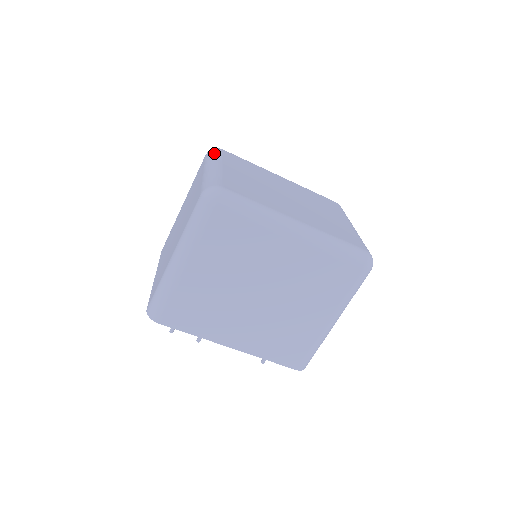
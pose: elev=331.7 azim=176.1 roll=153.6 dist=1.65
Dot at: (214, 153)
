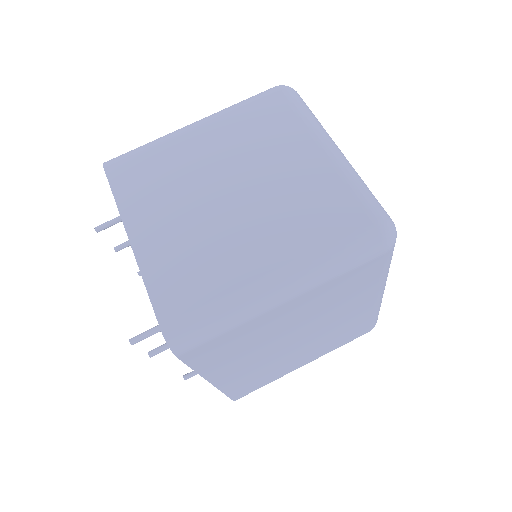
Dot at: (308, 107)
